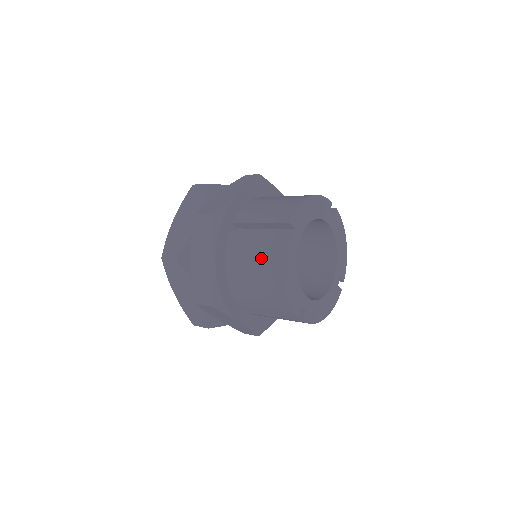
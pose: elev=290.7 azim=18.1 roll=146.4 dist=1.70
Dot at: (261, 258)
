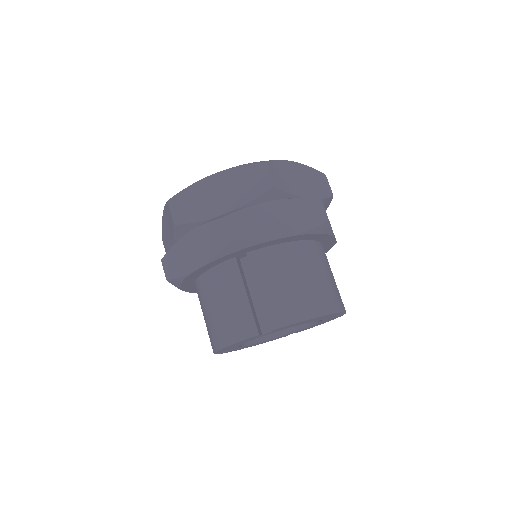
Dot at: (226, 317)
